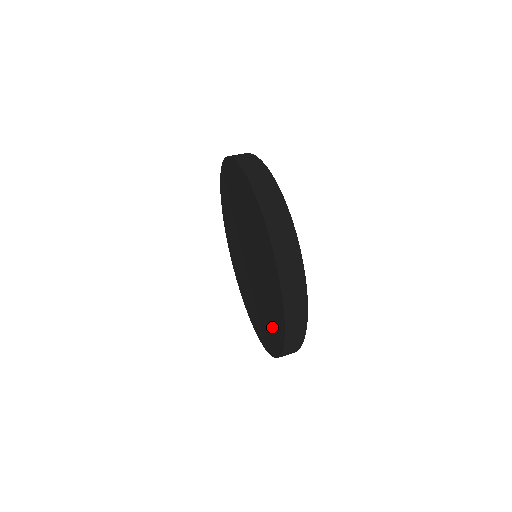
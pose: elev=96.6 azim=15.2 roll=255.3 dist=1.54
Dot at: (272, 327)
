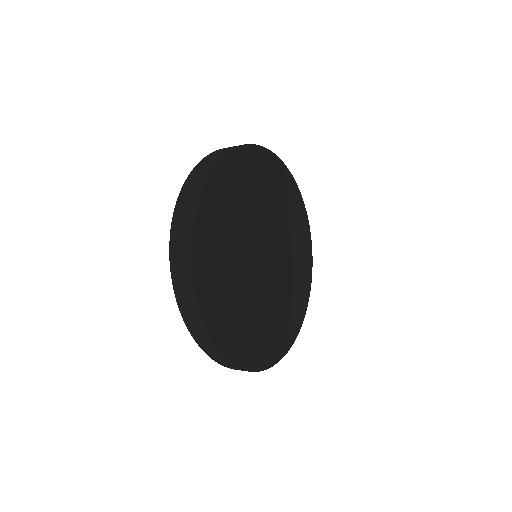
Dot at: occluded
